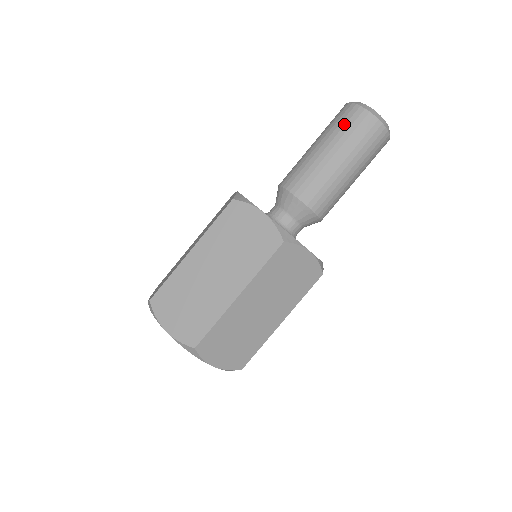
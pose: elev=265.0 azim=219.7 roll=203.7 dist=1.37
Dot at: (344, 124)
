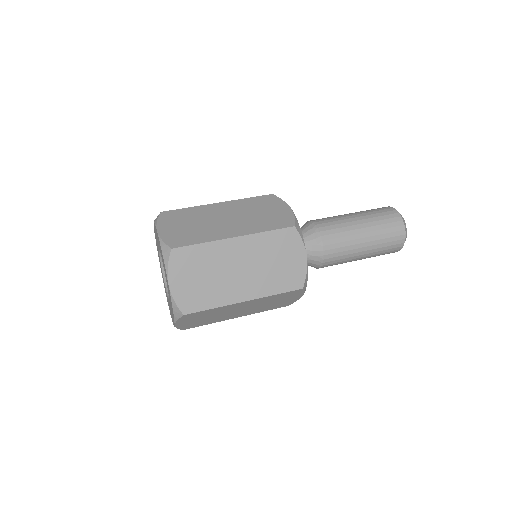
Dot at: (377, 210)
